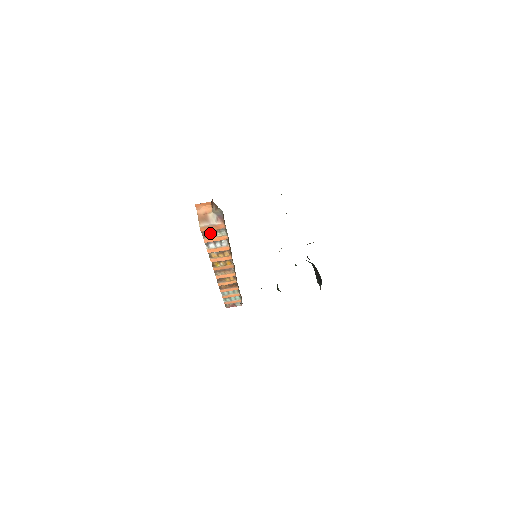
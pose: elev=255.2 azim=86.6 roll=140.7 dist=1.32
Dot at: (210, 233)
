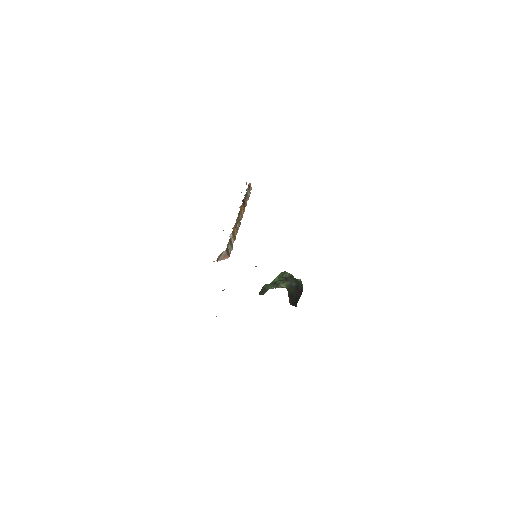
Dot at: occluded
